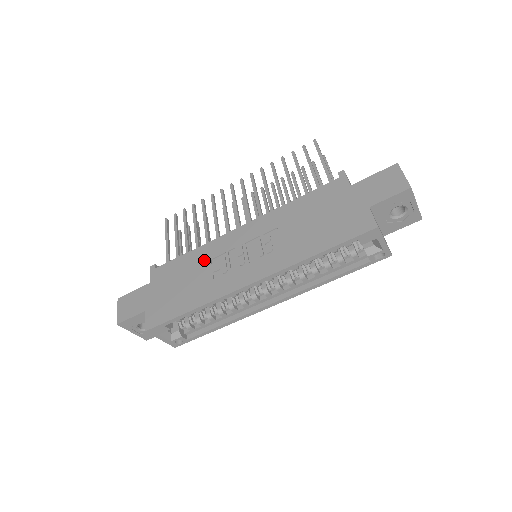
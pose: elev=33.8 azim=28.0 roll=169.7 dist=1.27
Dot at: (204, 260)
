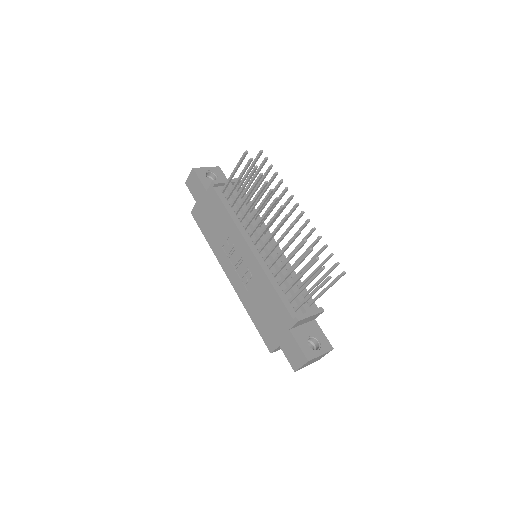
Dot at: (227, 231)
